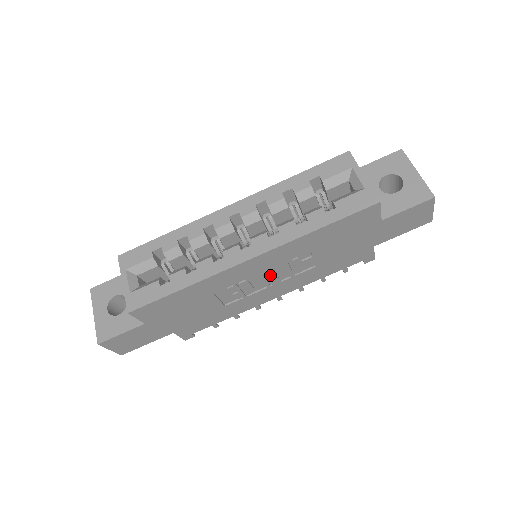
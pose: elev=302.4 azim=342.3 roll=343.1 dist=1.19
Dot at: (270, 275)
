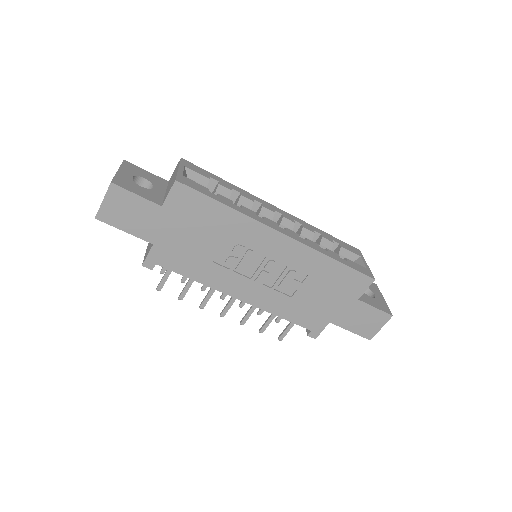
Dot at: (268, 267)
